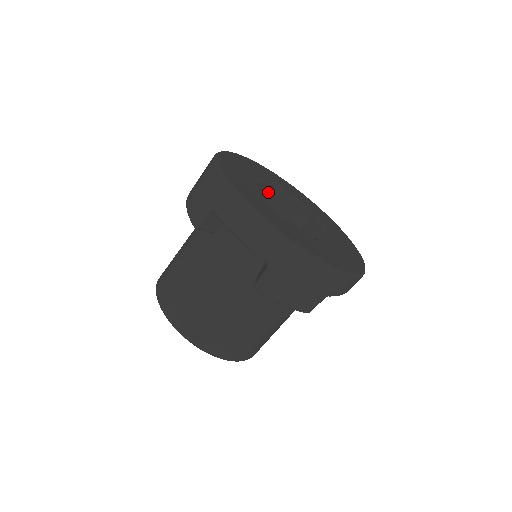
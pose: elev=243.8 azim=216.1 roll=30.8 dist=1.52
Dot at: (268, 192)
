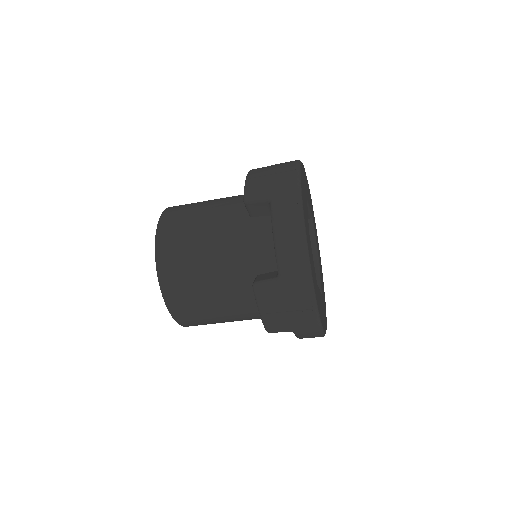
Dot at: occluded
